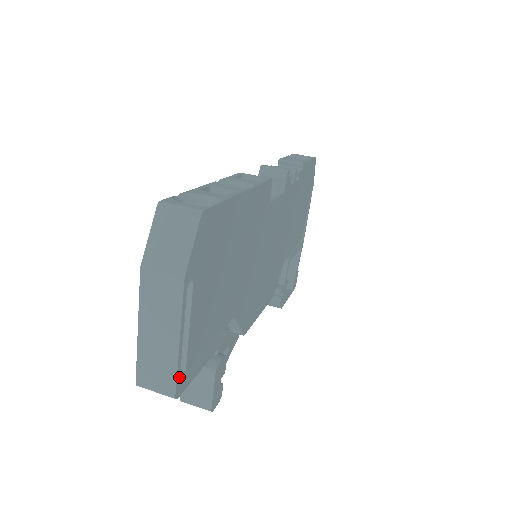
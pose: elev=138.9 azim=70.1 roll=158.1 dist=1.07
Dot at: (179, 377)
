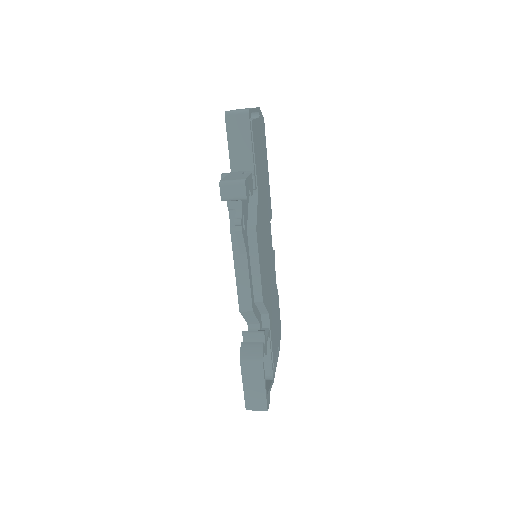
Dot at: (251, 112)
